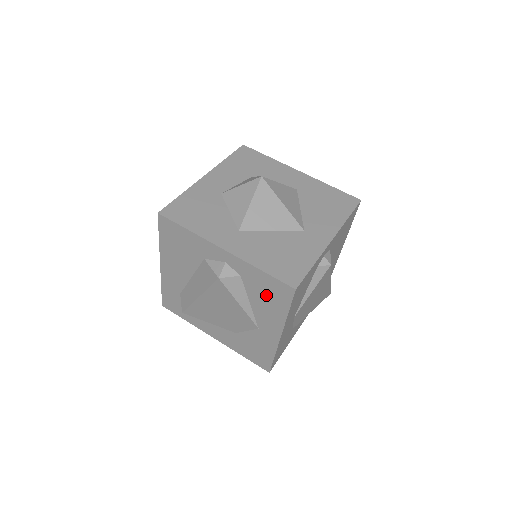
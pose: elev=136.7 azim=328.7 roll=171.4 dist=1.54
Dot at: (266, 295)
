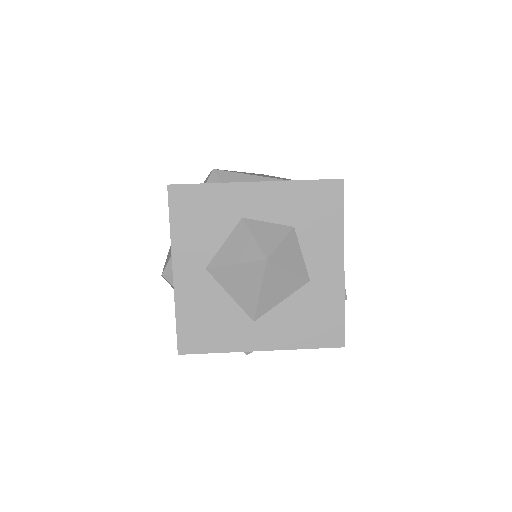
Dot at: occluded
